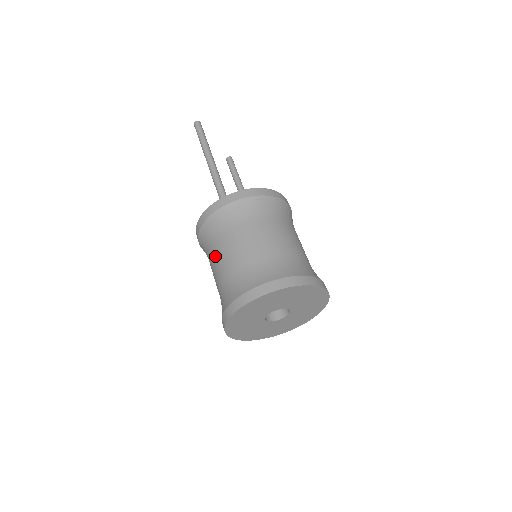
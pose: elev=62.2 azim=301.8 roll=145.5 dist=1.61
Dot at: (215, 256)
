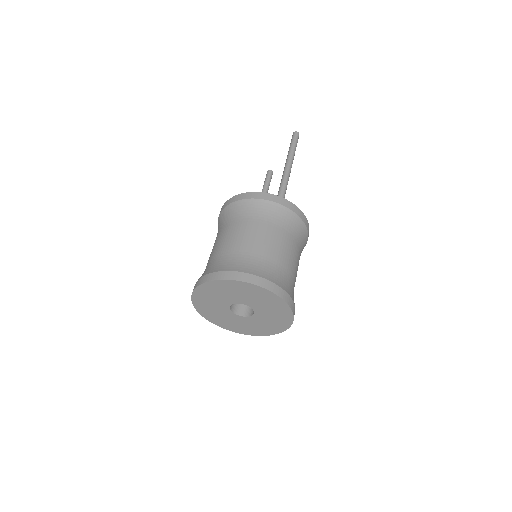
Dot at: (247, 228)
